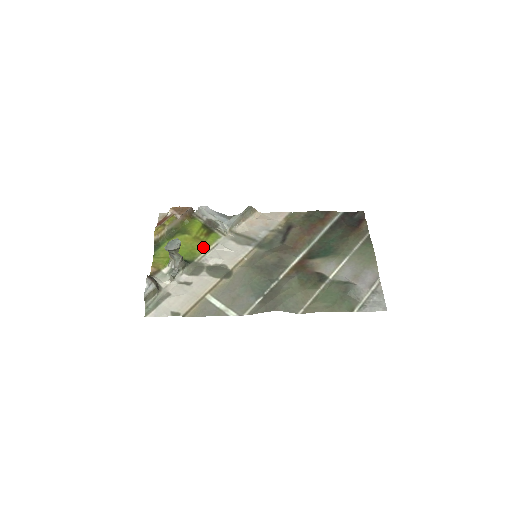
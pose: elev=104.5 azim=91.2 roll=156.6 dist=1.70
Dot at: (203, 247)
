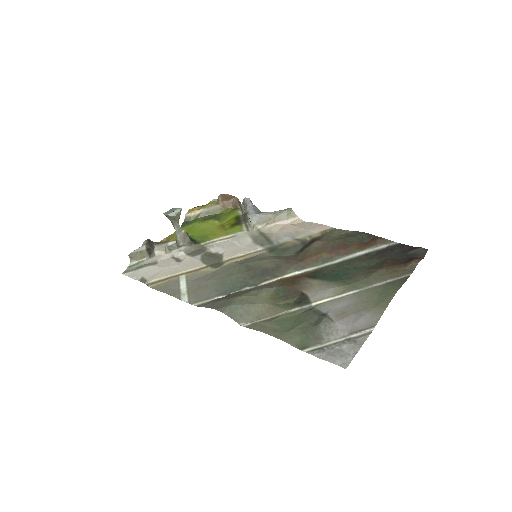
Dot at: (219, 234)
